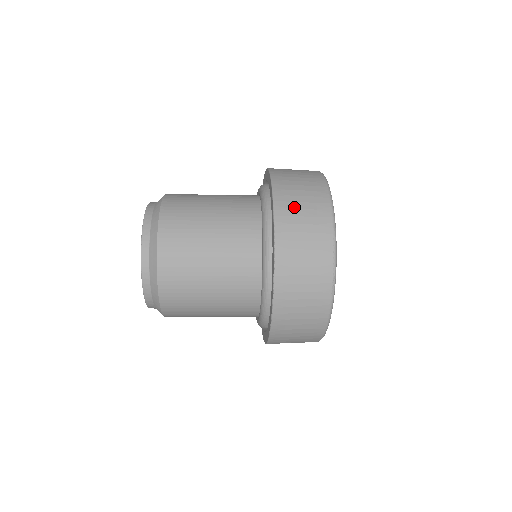
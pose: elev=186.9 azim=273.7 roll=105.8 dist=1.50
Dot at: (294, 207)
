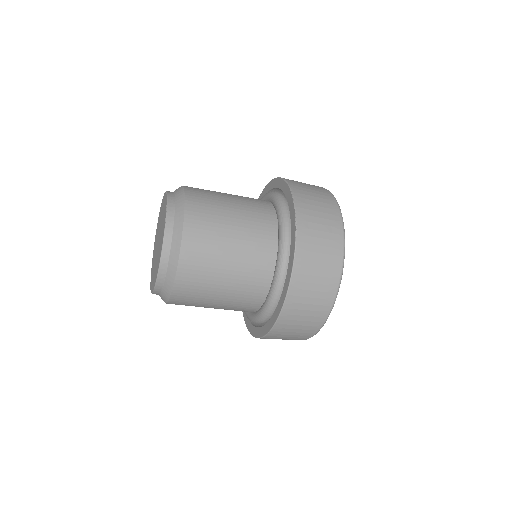
Dot at: occluded
